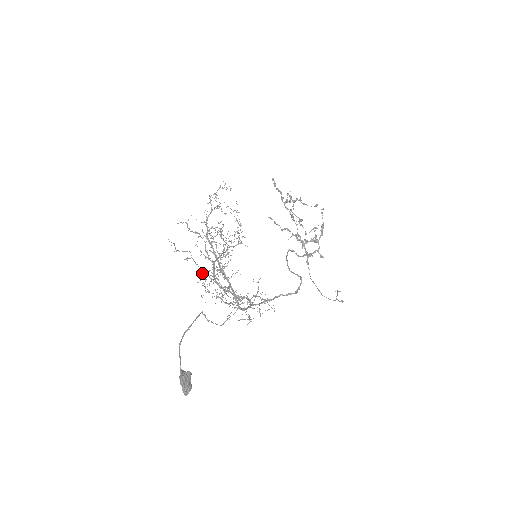
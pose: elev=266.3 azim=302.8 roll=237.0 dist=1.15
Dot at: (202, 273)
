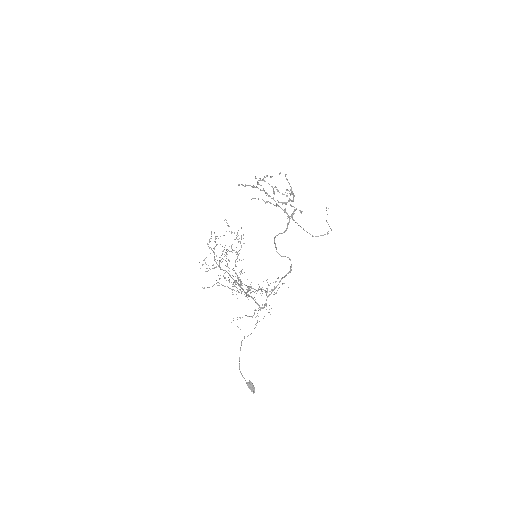
Dot at: occluded
